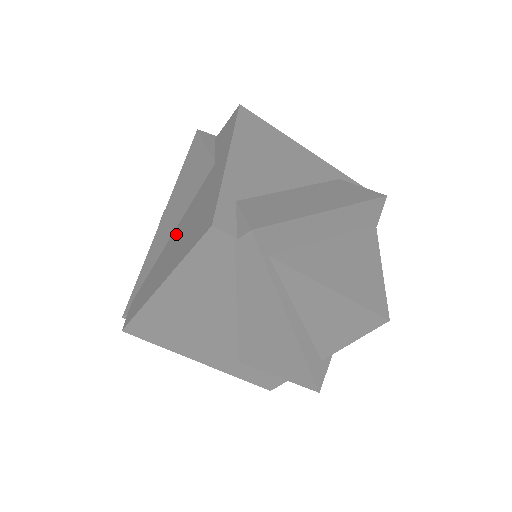
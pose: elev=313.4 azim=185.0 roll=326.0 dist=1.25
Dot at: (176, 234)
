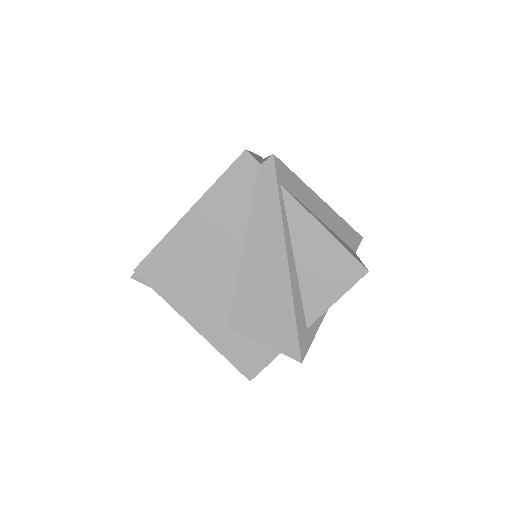
Dot at: occluded
